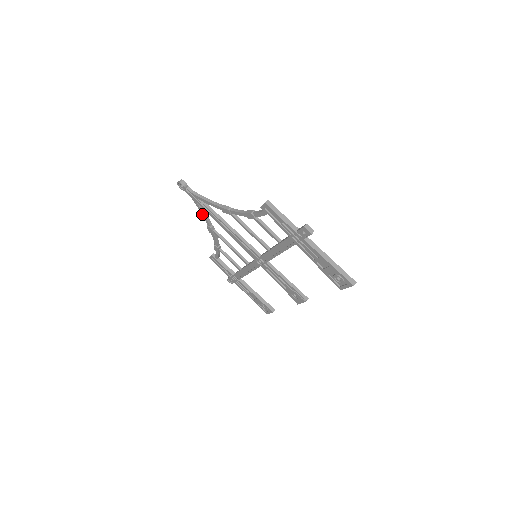
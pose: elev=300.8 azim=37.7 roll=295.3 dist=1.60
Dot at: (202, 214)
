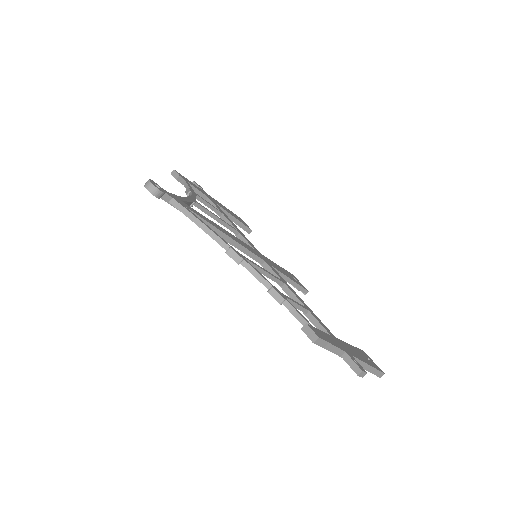
Dot at: occluded
